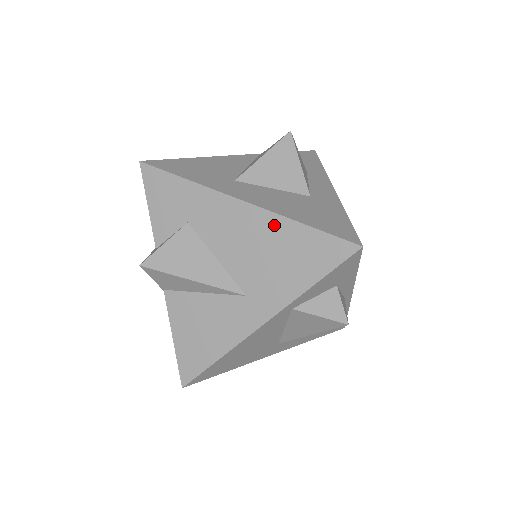
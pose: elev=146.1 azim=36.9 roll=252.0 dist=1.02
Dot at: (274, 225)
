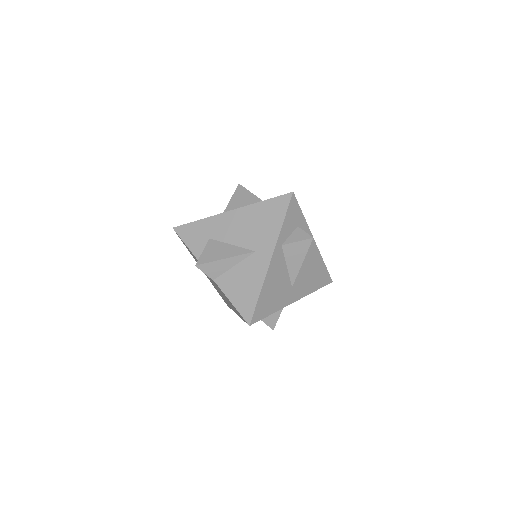
Dot at: (250, 211)
